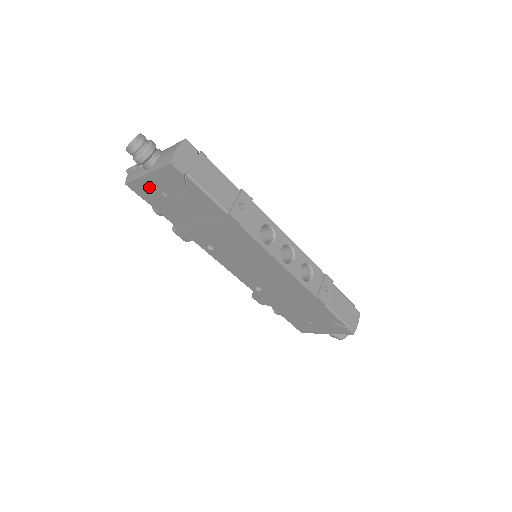
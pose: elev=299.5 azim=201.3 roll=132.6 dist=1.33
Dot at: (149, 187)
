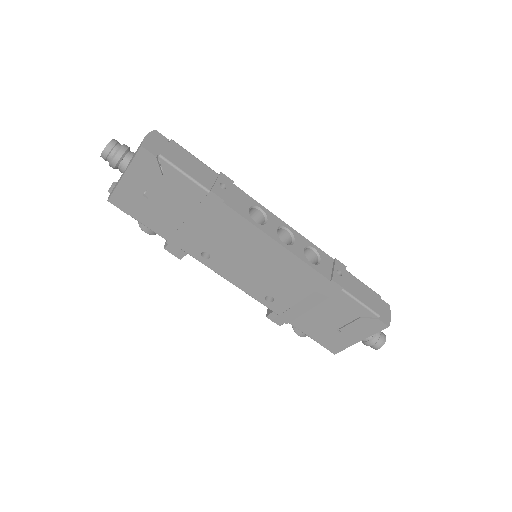
Dot at: (129, 193)
